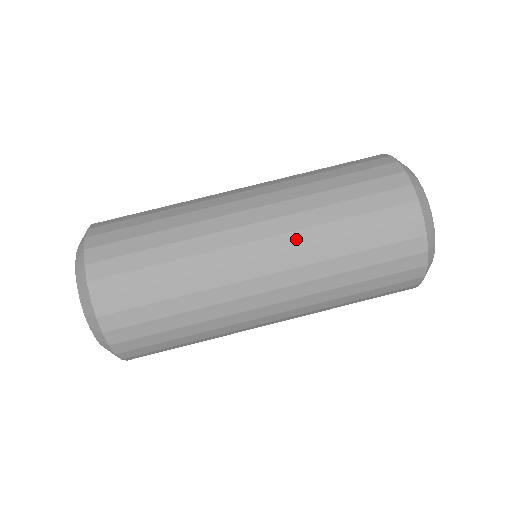
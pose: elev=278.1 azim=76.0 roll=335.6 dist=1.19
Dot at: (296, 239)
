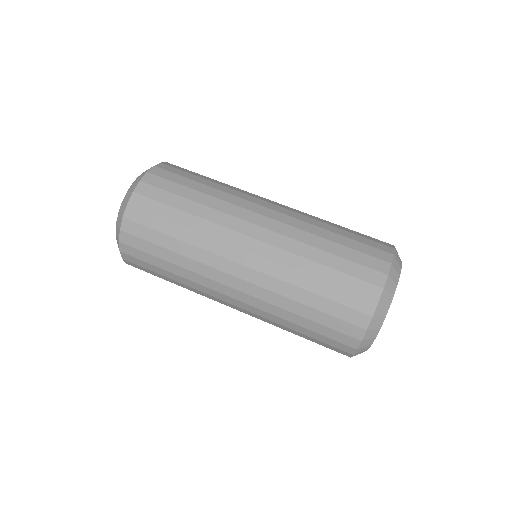
Dot at: (279, 255)
